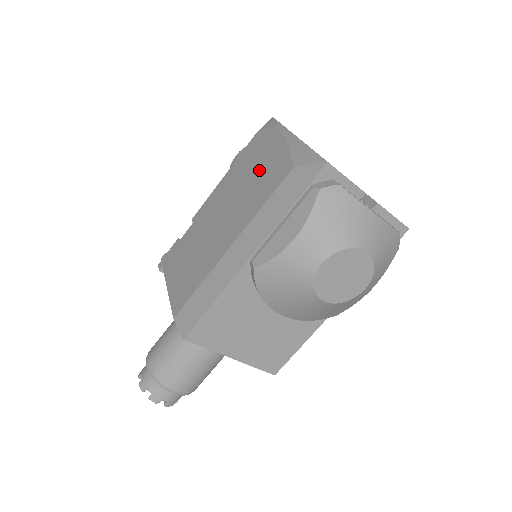
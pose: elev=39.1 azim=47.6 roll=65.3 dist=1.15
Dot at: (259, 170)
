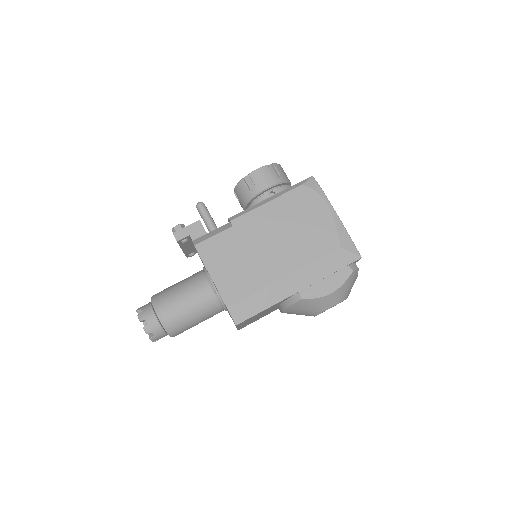
Dot at: (309, 226)
